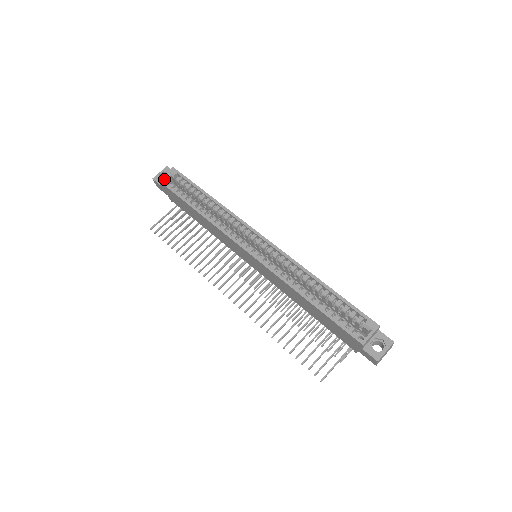
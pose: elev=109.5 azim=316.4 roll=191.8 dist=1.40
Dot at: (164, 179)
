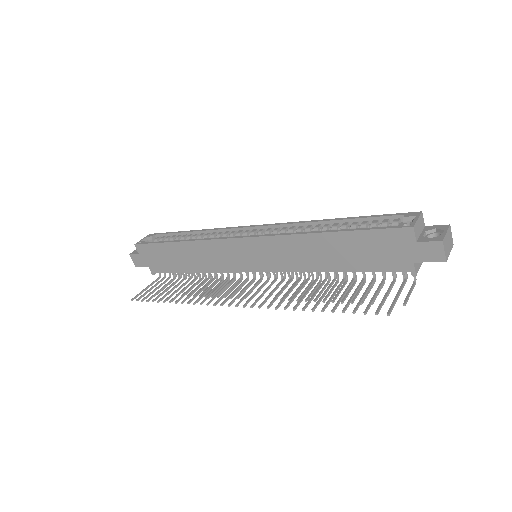
Dot at: (141, 241)
